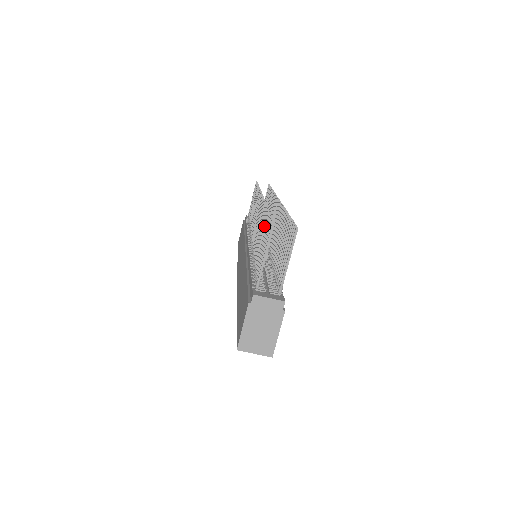
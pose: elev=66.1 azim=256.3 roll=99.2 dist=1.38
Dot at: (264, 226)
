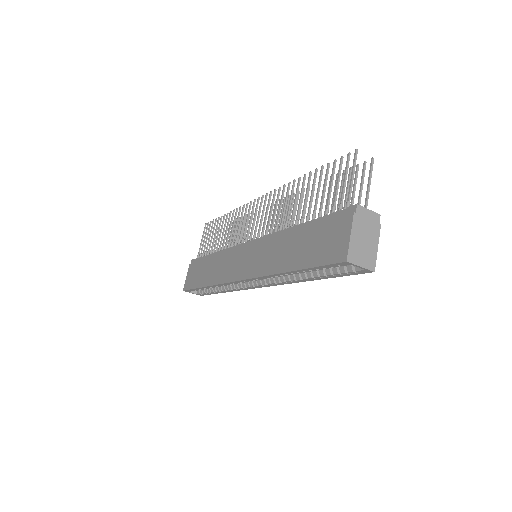
Dot at: (314, 182)
